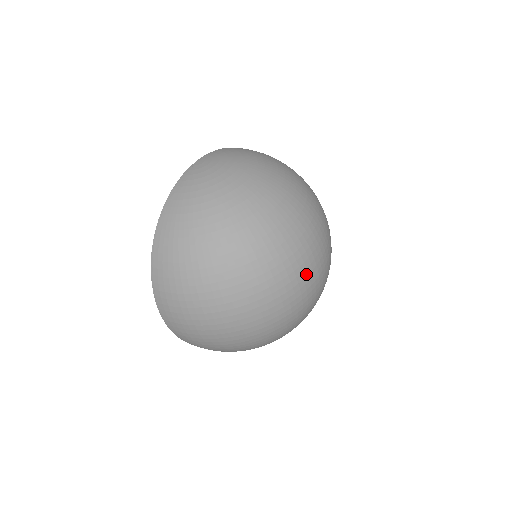
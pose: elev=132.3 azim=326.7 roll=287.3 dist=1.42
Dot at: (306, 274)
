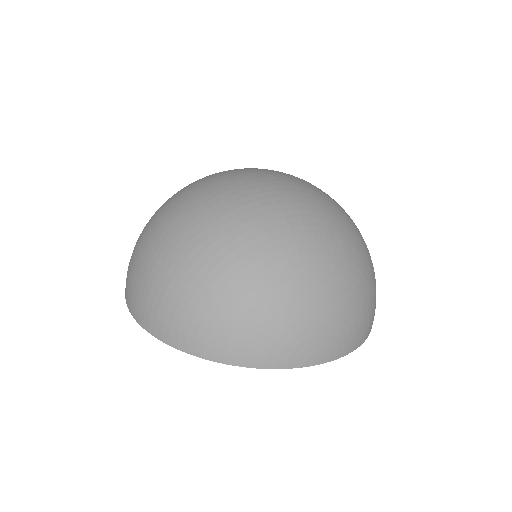
Dot at: (244, 171)
